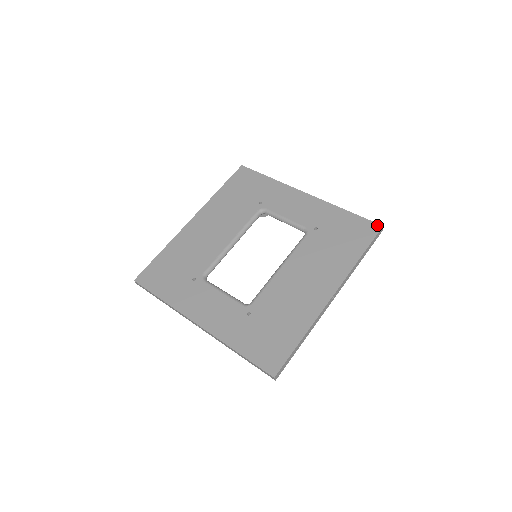
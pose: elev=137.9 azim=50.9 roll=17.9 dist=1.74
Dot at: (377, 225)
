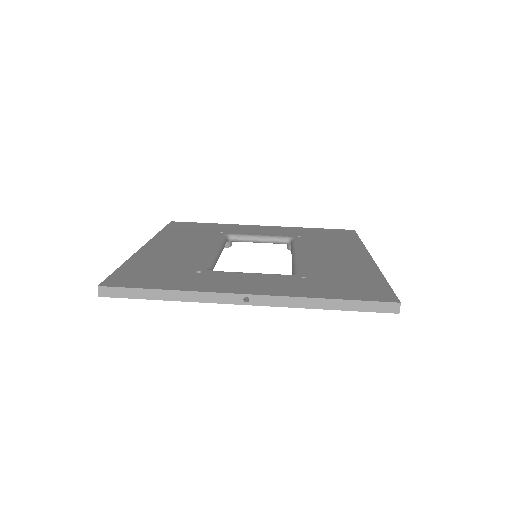
Dot at: (349, 230)
